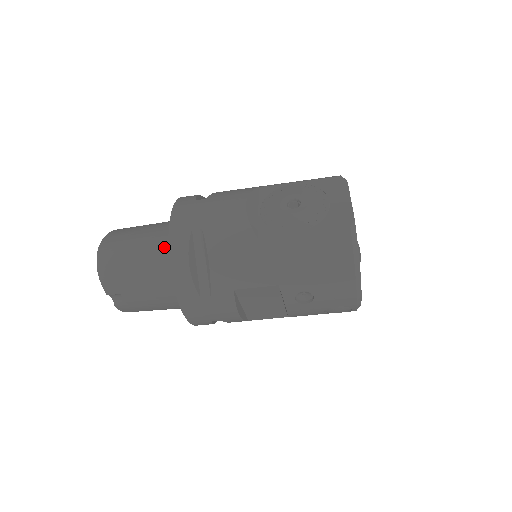
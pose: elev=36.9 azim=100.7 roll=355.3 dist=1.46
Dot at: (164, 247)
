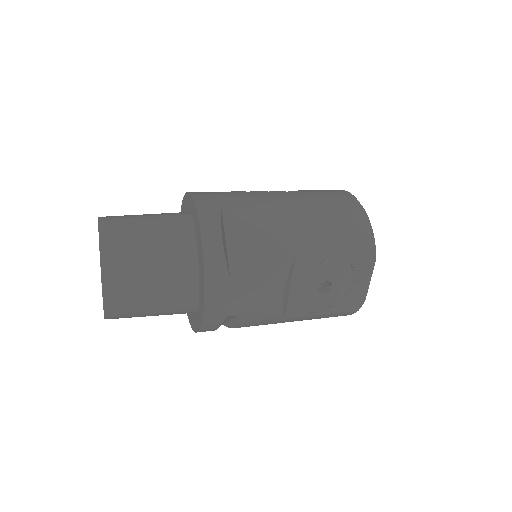
Dot at: (186, 308)
